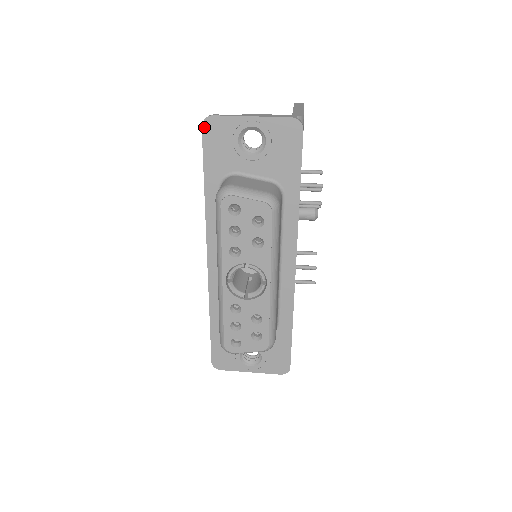
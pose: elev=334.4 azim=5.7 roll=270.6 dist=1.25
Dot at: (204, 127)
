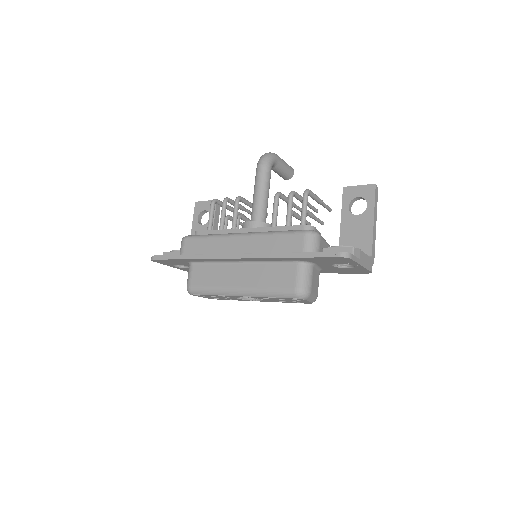
Dot at: (339, 257)
